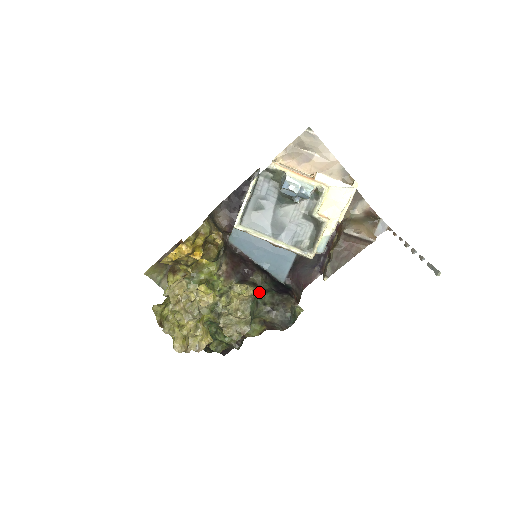
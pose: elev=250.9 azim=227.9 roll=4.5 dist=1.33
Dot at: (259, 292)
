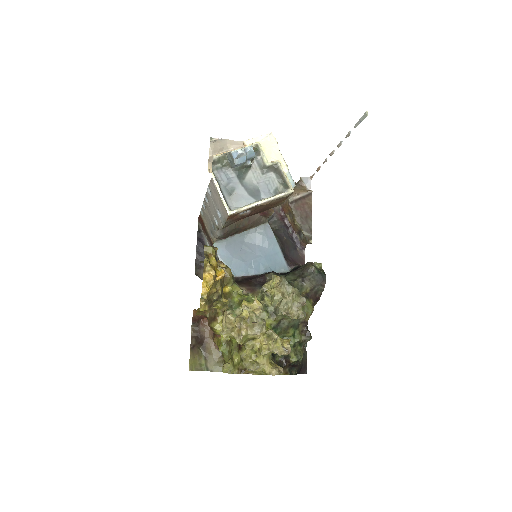
Dot at: occluded
